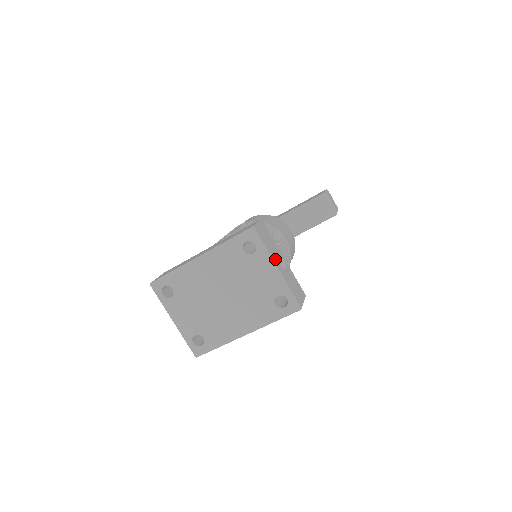
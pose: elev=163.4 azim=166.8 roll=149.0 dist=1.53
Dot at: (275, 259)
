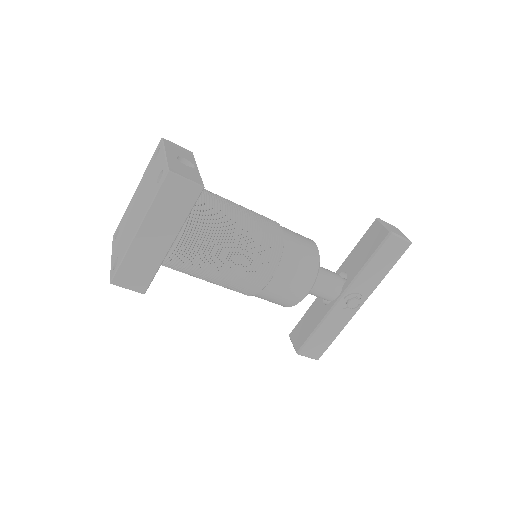
Dot at: (171, 153)
